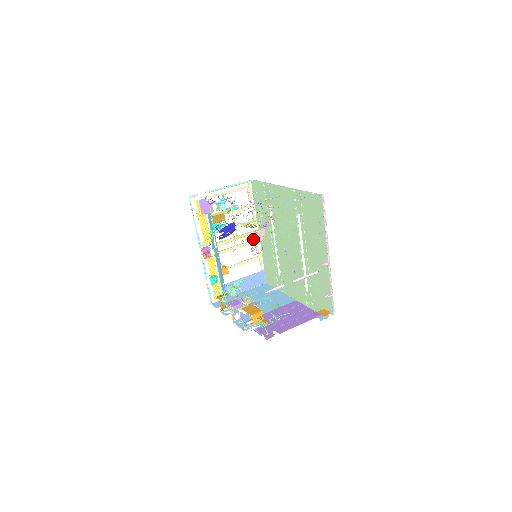
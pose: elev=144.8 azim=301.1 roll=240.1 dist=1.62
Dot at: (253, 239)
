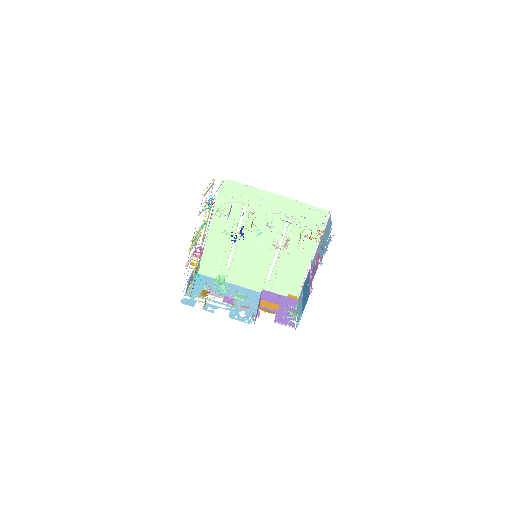
Dot at: occluded
